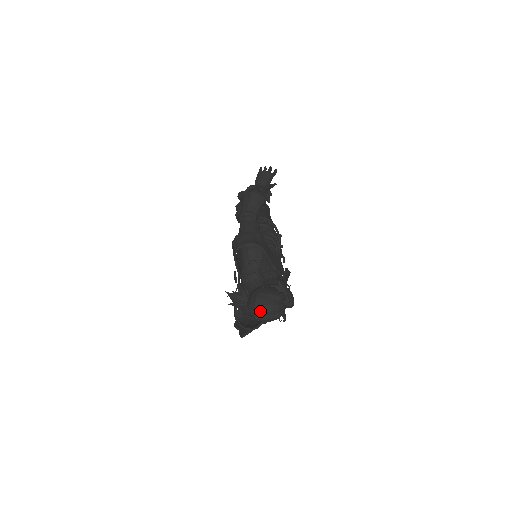
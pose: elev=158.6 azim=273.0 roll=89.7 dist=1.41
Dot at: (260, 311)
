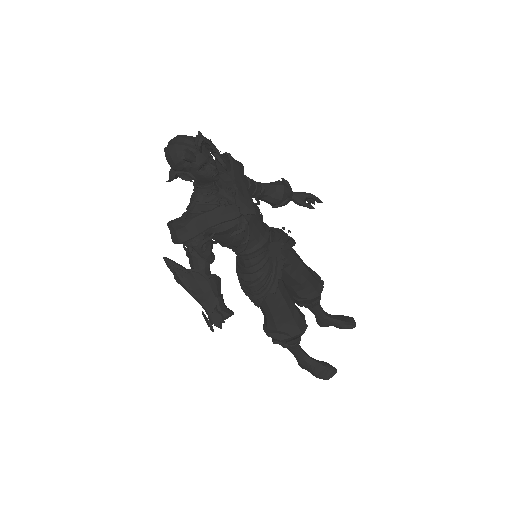
Dot at: (171, 140)
